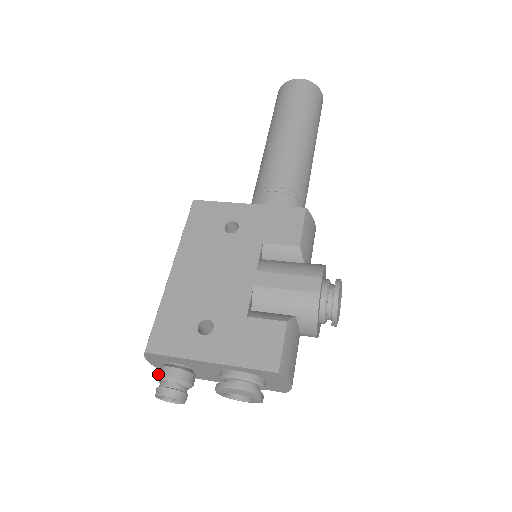
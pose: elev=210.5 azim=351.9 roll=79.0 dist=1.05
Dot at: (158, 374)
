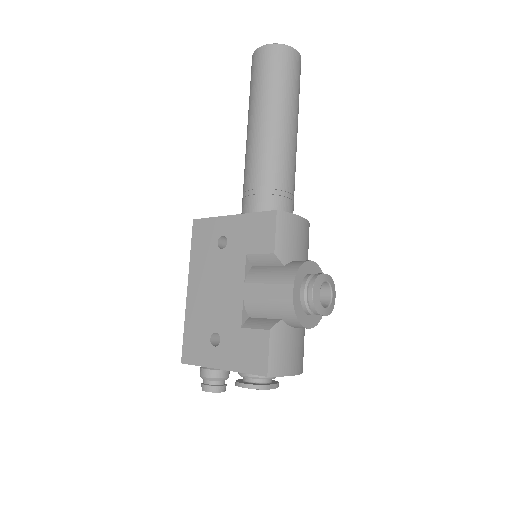
Dot at: (200, 373)
